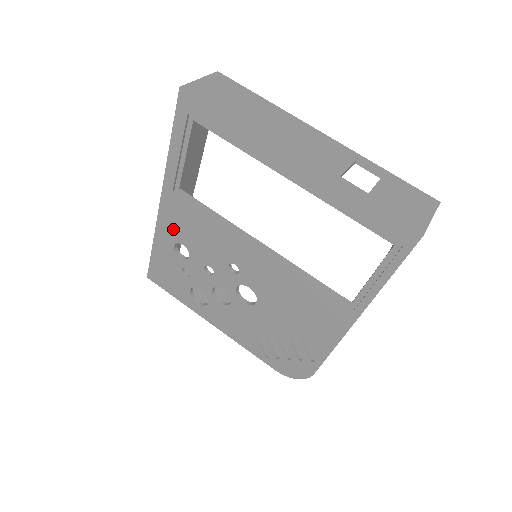
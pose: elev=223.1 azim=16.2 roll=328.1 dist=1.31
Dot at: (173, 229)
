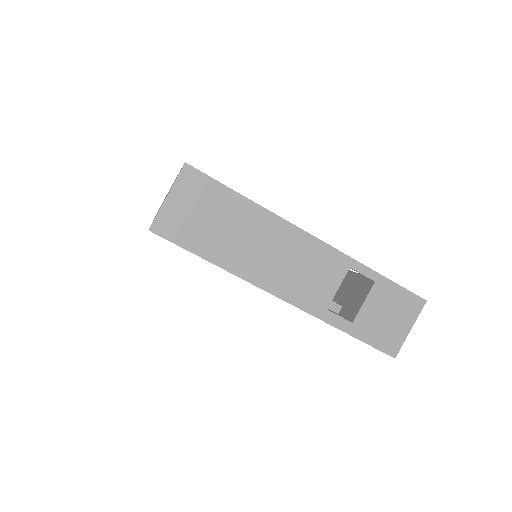
Dot at: occluded
